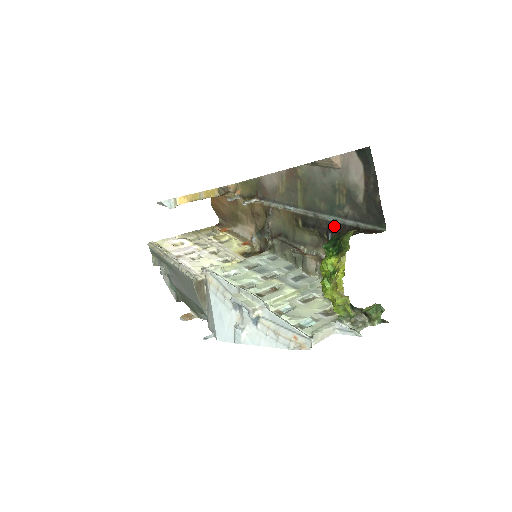
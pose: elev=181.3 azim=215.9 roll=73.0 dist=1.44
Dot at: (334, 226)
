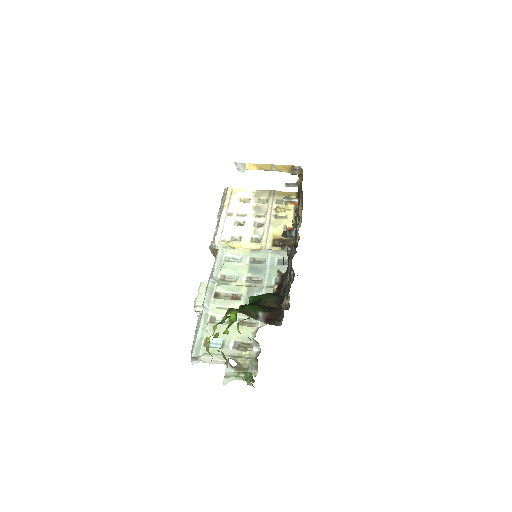
Dot at: occluded
